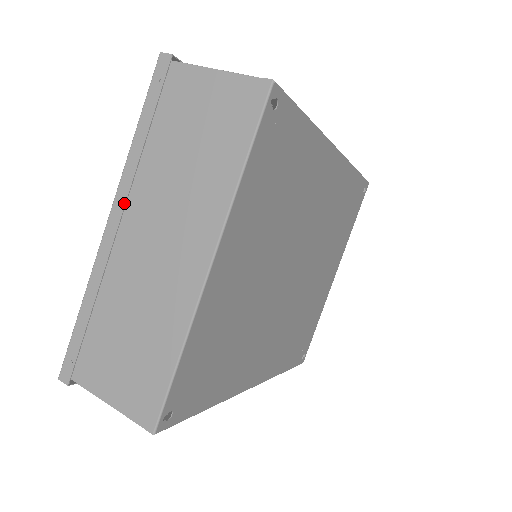
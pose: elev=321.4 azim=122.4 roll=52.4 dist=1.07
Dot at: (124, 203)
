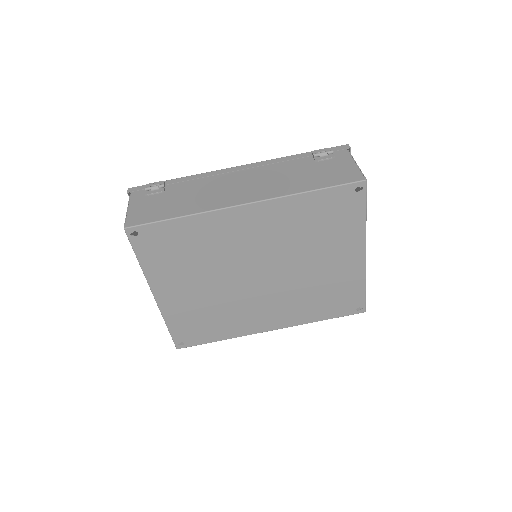
Dot at: occluded
